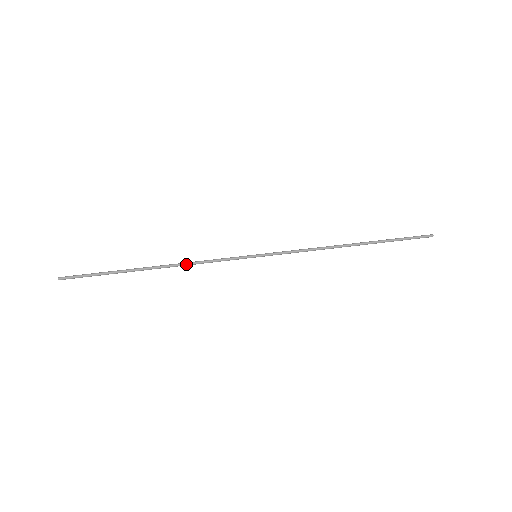
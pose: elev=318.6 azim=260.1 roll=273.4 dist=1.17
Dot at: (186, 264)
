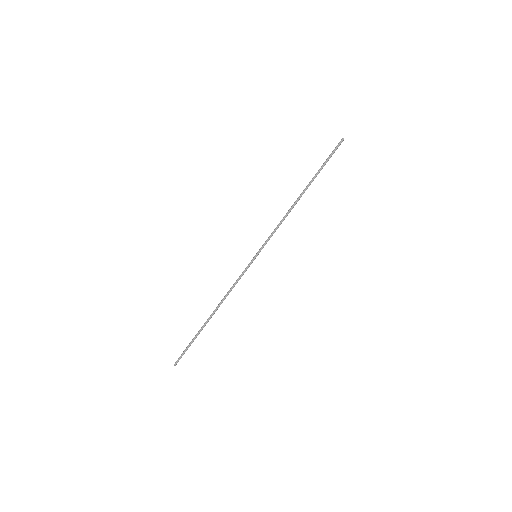
Dot at: (225, 297)
